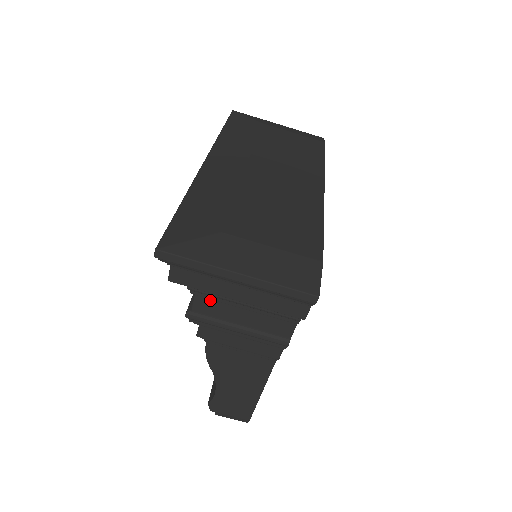
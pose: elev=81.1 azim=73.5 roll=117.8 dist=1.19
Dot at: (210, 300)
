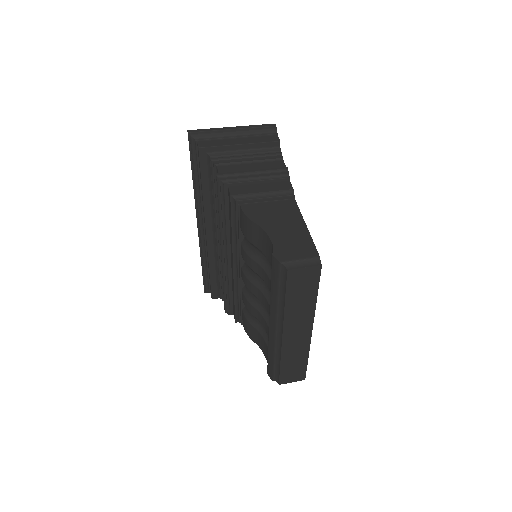
Dot at: (227, 166)
